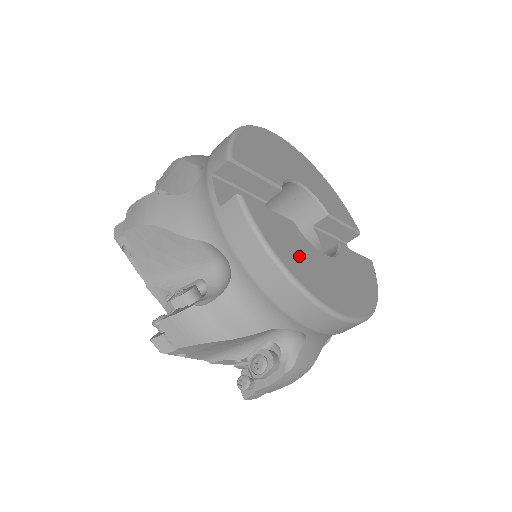
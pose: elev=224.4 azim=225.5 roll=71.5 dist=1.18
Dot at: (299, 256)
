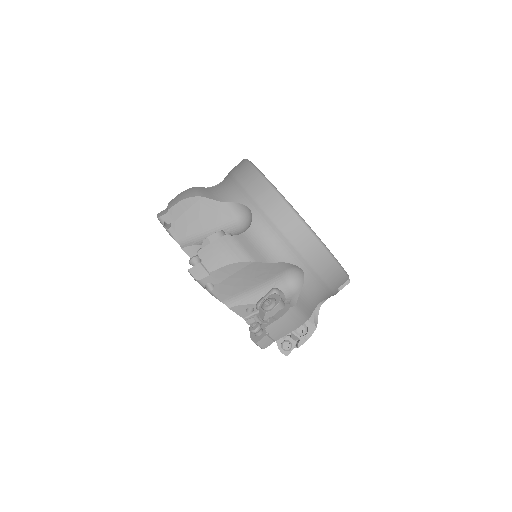
Dot at: occluded
